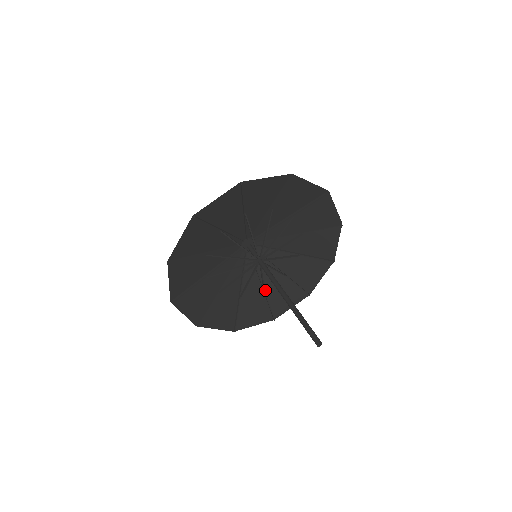
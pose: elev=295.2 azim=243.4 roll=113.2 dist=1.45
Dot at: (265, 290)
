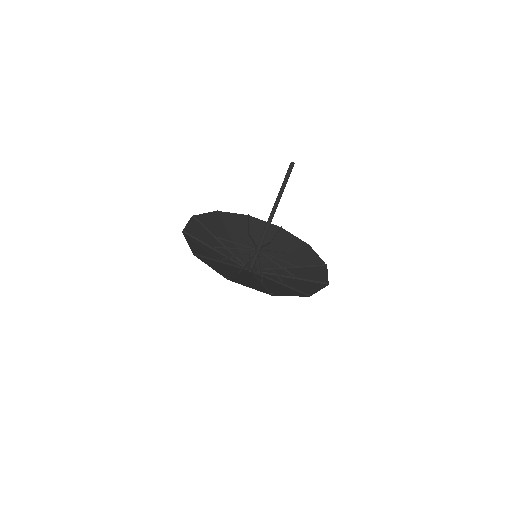
Dot at: (296, 279)
